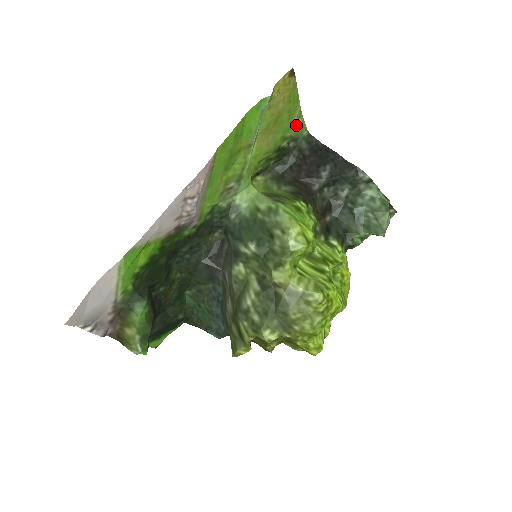
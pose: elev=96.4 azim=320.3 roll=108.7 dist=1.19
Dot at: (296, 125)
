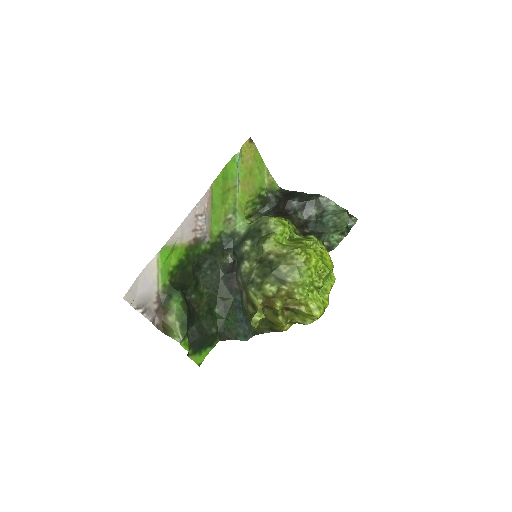
Dot at: (268, 181)
